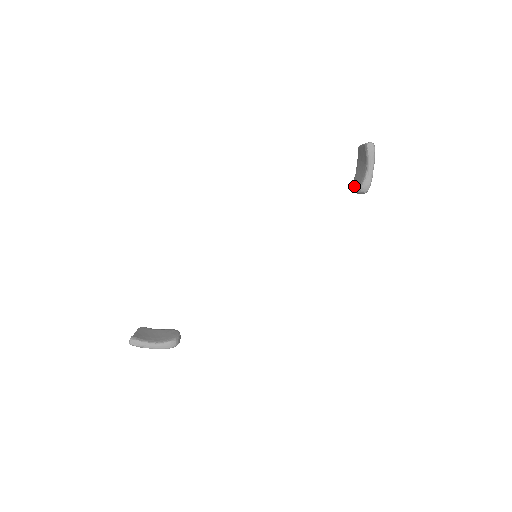
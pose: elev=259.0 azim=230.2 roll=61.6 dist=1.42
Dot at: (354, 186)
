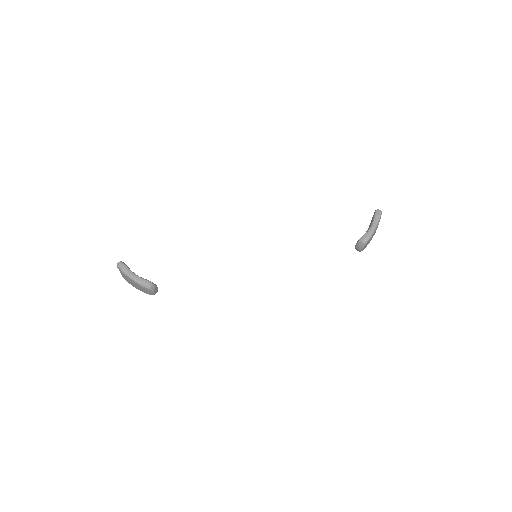
Dot at: occluded
